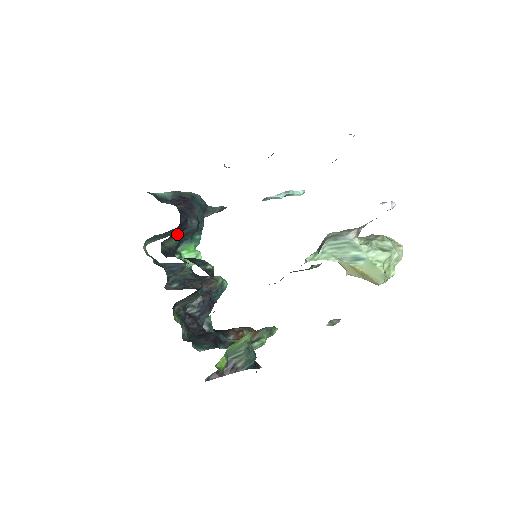
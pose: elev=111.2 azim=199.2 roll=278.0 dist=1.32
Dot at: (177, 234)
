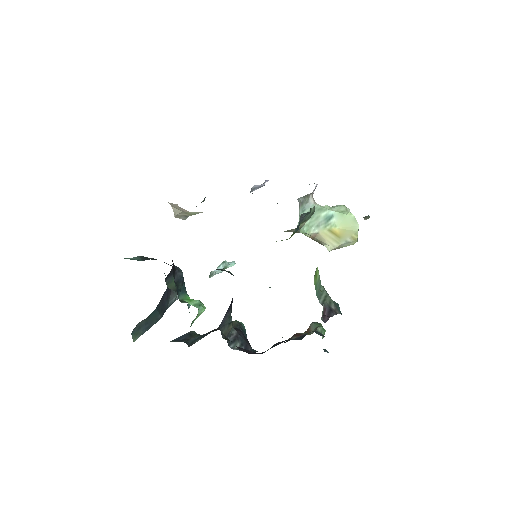
Dot at: (173, 273)
